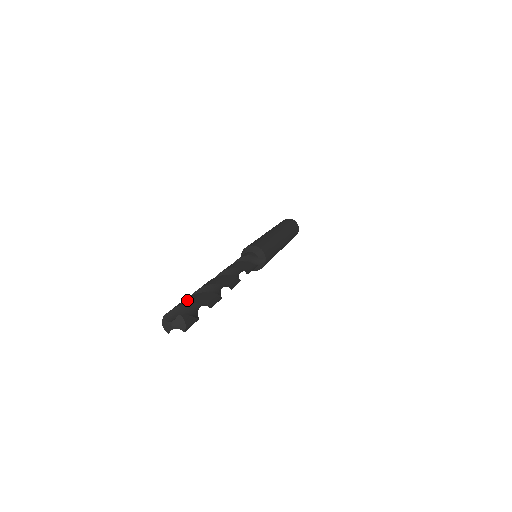
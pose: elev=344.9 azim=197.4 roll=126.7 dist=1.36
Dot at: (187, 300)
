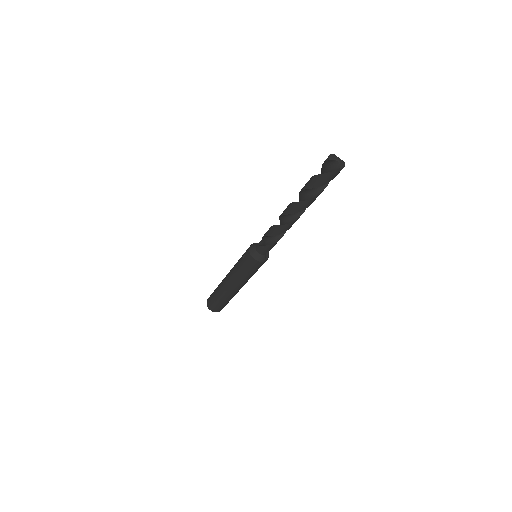
Dot at: occluded
